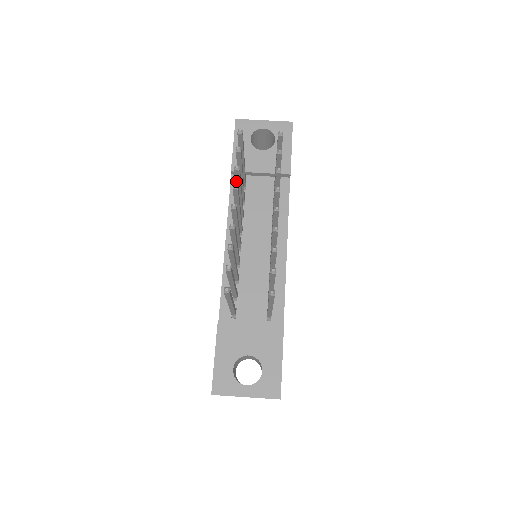
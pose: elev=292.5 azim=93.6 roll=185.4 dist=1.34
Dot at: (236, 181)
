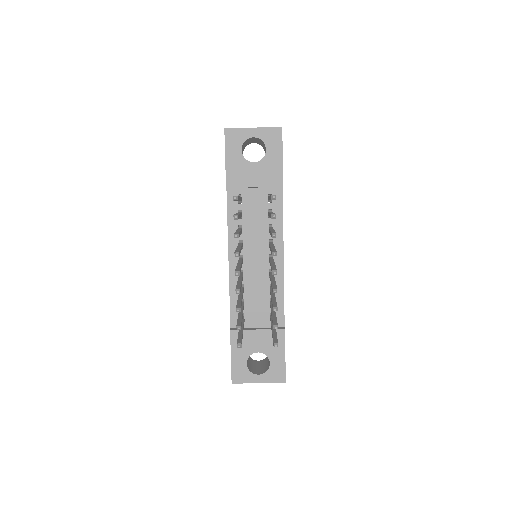
Dot at: occluded
